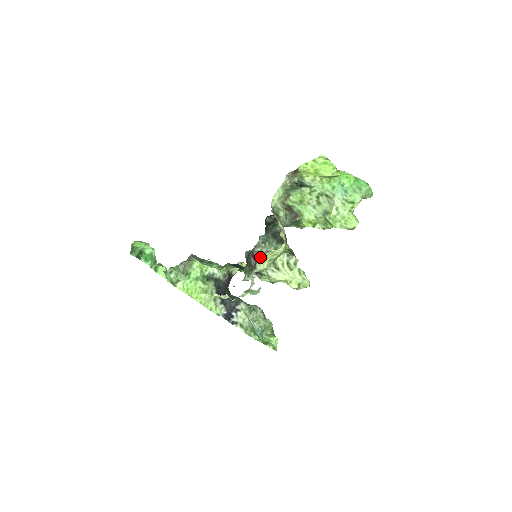
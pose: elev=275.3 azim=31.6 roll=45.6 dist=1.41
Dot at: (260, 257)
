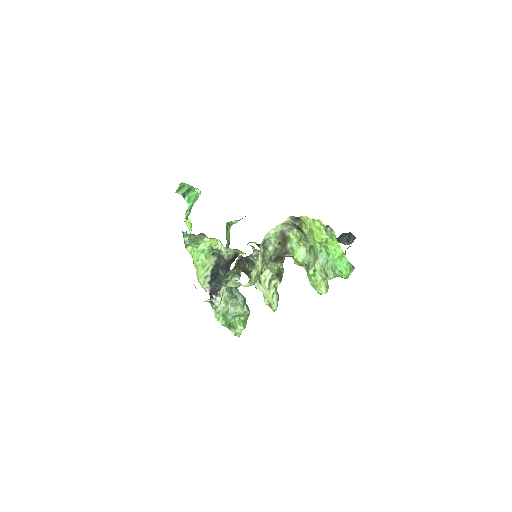
Dot at: (251, 265)
